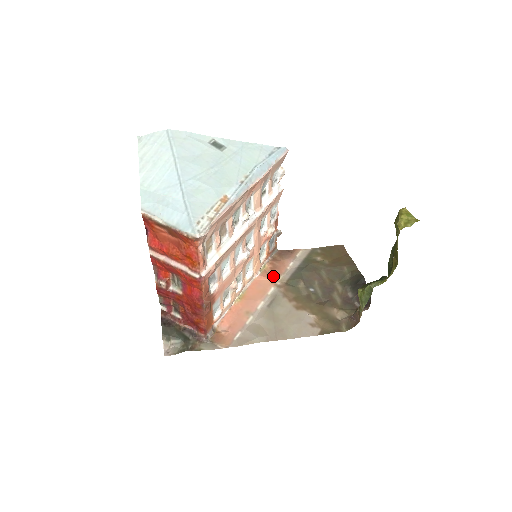
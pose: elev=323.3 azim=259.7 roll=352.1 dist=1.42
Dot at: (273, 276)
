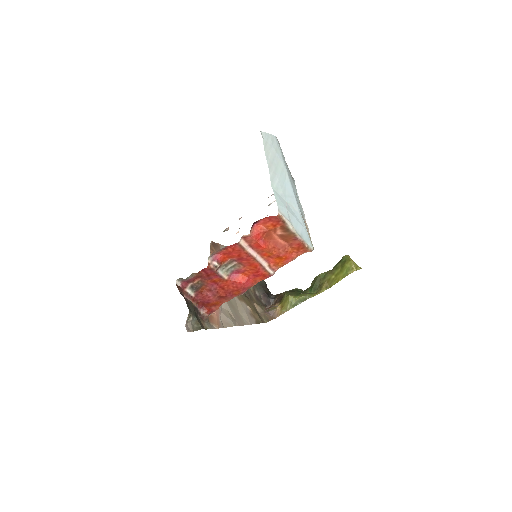
Dot at: occluded
